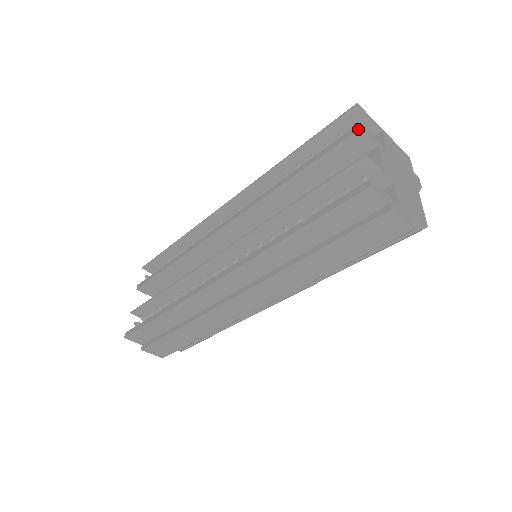
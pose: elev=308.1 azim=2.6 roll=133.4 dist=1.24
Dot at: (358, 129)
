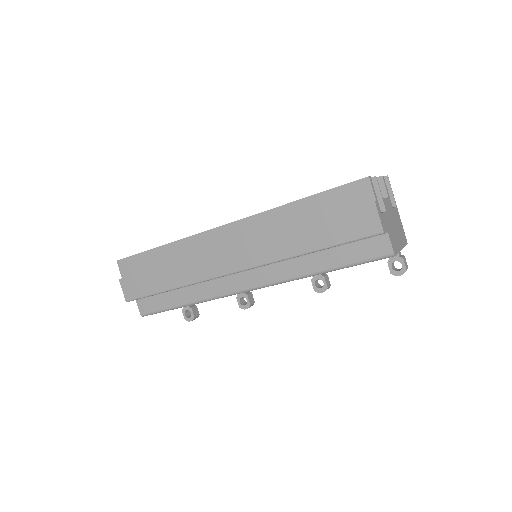
Dot at: (380, 176)
